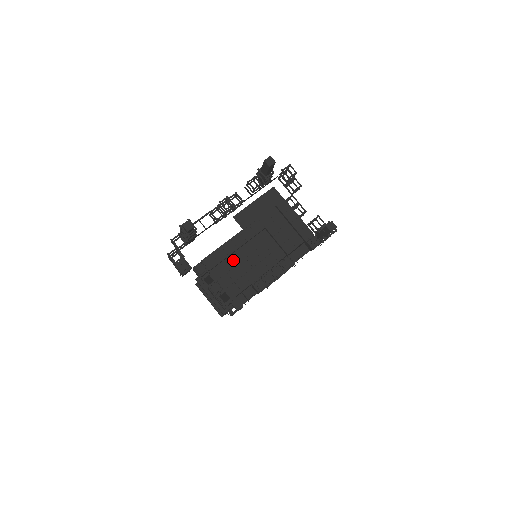
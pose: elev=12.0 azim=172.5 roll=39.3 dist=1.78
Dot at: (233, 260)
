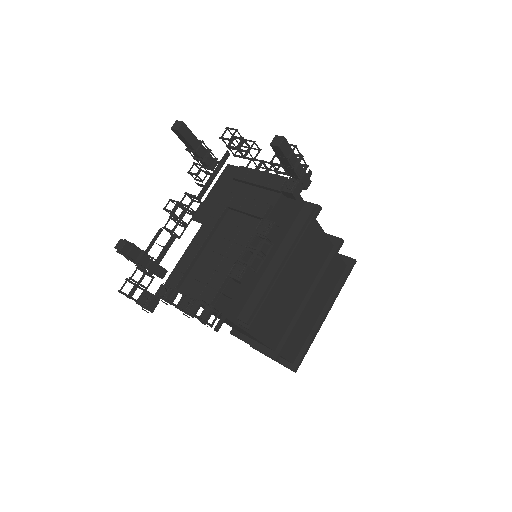
Dot at: (203, 263)
